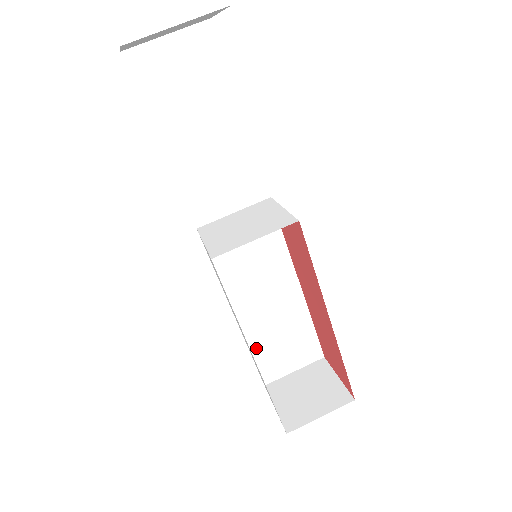
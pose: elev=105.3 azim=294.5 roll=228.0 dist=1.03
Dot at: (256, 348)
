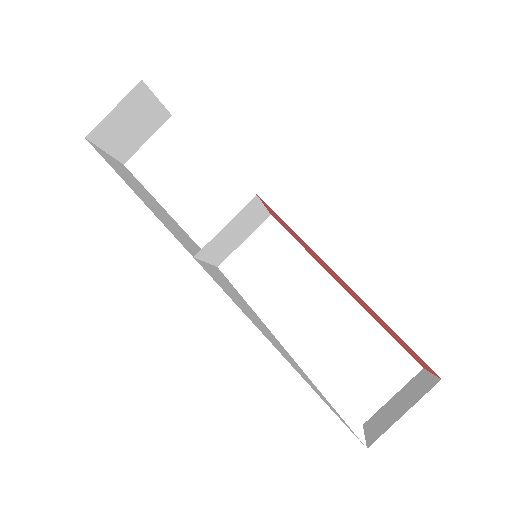
Dot at: (328, 375)
